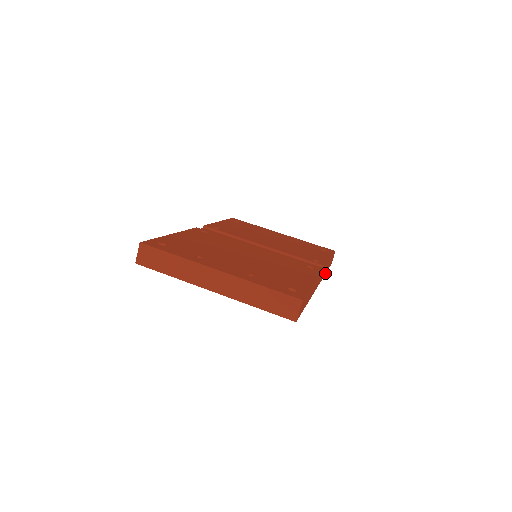
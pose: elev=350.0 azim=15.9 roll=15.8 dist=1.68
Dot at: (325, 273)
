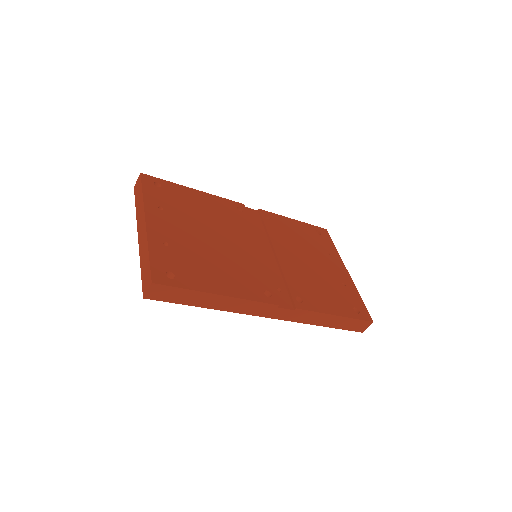
Dot at: (319, 324)
